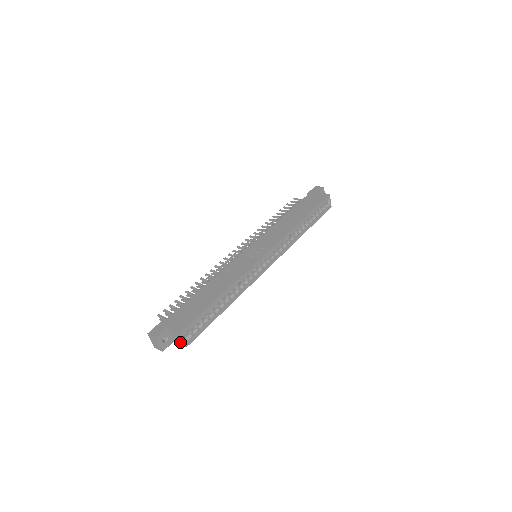
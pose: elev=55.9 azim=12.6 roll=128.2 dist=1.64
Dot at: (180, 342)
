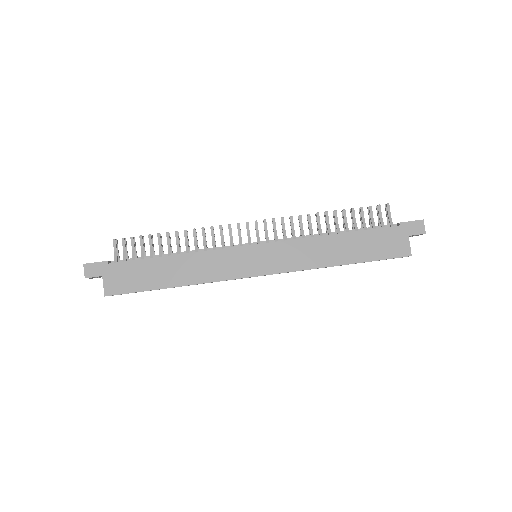
Dot at: occluded
